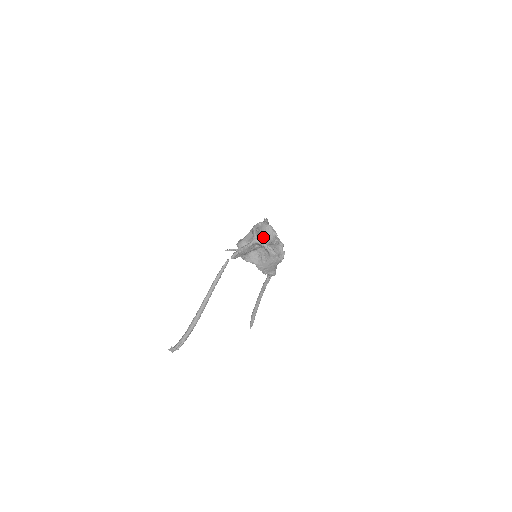
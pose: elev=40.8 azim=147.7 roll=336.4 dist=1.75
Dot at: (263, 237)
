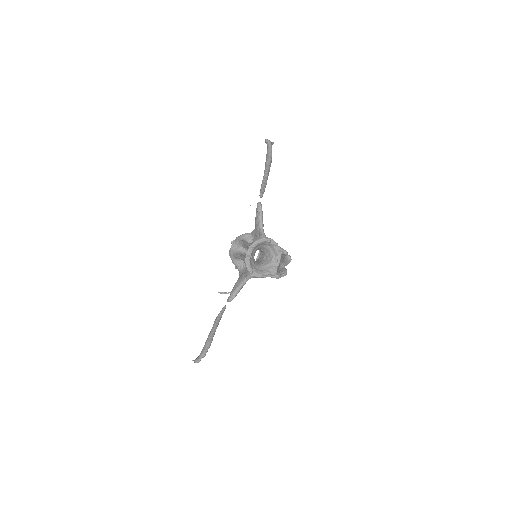
Dot at: (260, 249)
